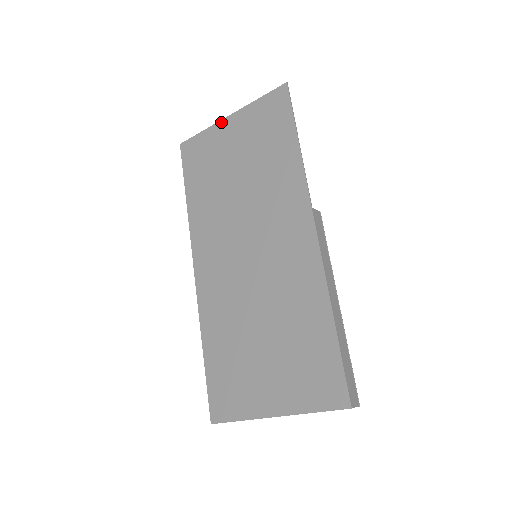
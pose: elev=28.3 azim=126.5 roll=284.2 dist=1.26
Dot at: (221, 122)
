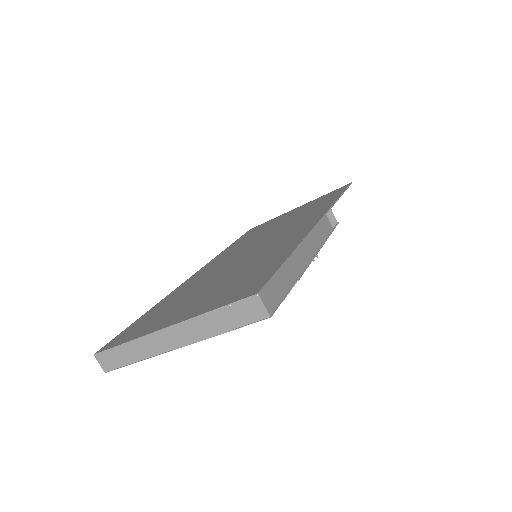
Dot at: (289, 211)
